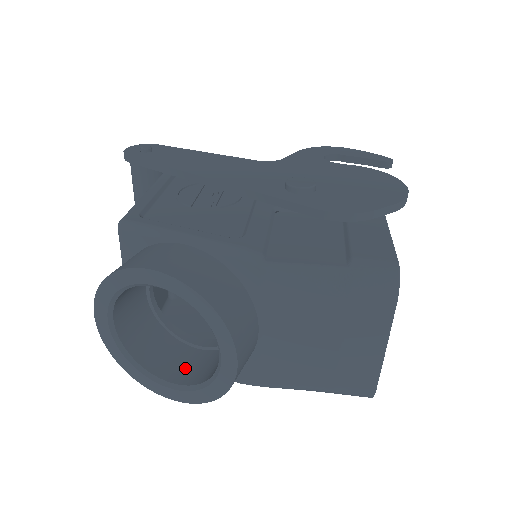
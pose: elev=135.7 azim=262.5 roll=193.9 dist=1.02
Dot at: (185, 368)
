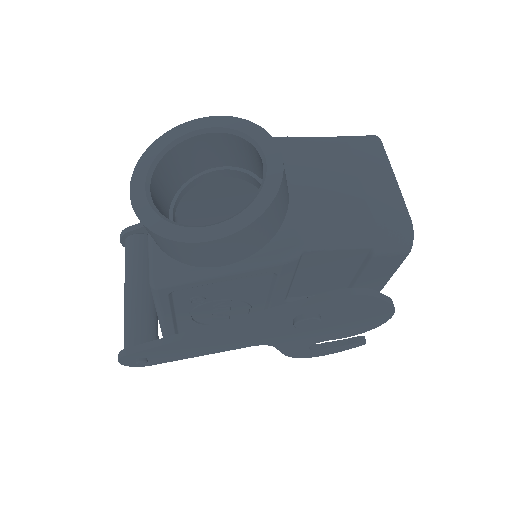
Dot at: occluded
